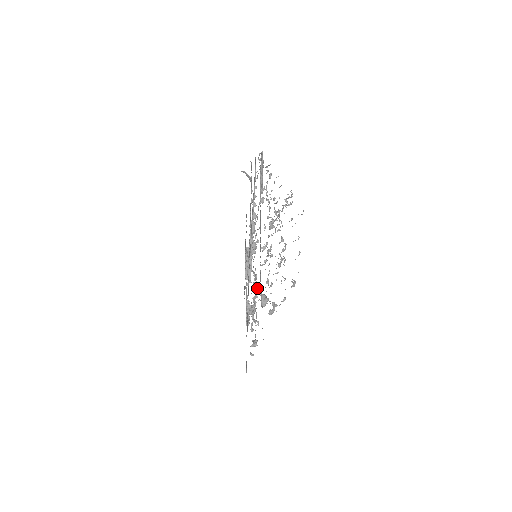
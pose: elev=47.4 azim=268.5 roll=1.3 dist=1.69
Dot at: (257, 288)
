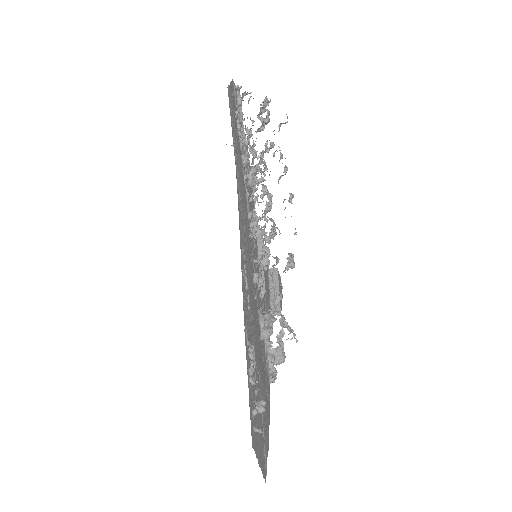
Dot at: (283, 320)
